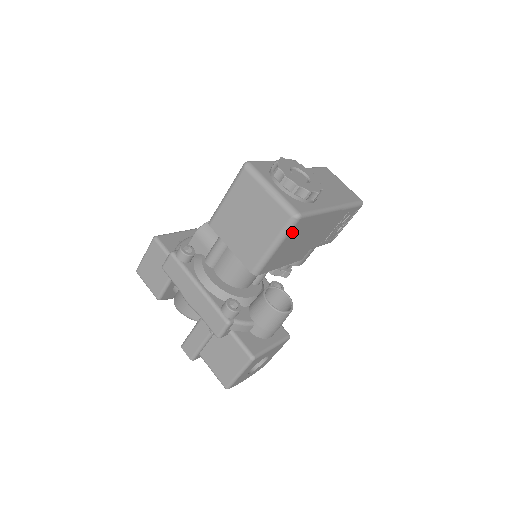
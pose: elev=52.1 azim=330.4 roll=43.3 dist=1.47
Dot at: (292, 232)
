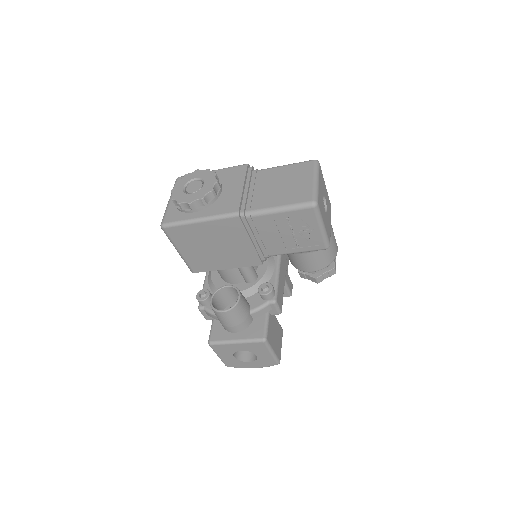
Dot at: (175, 239)
